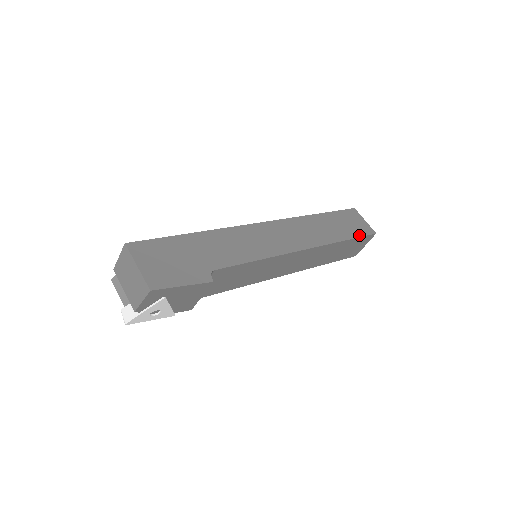
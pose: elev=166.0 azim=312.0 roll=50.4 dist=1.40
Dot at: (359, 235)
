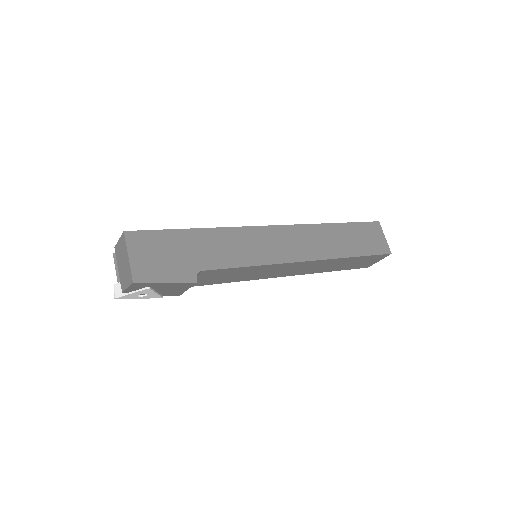
Dot at: (371, 253)
